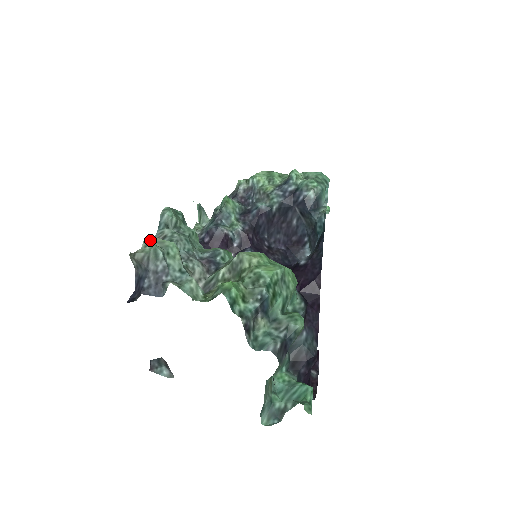
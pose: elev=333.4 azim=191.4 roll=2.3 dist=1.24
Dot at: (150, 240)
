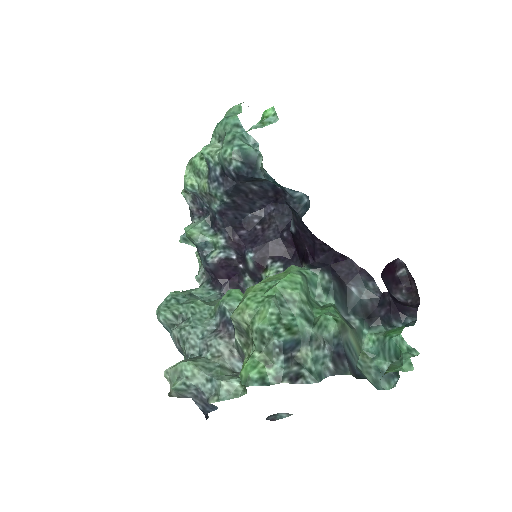
Dot at: (168, 375)
